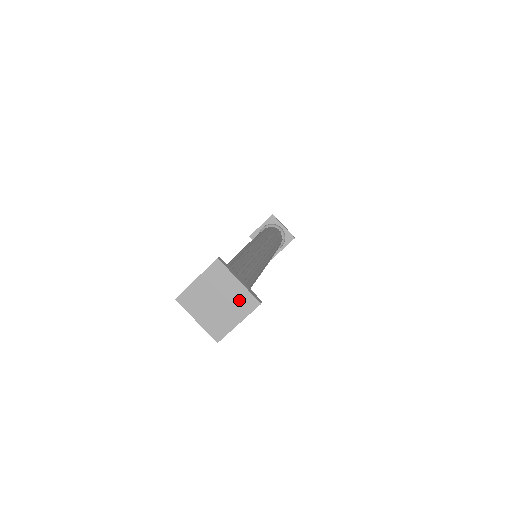
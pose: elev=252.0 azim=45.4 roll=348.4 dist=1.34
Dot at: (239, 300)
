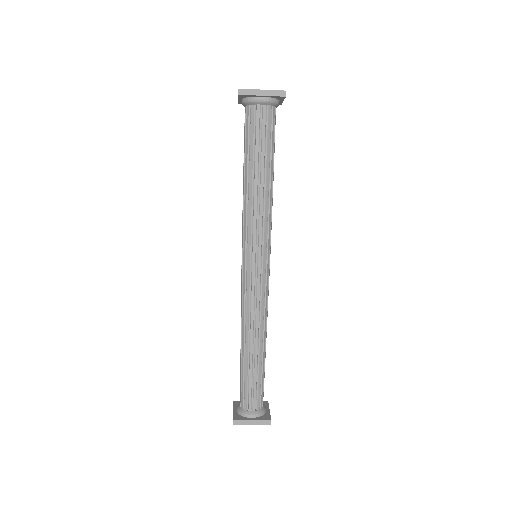
Dot at: occluded
